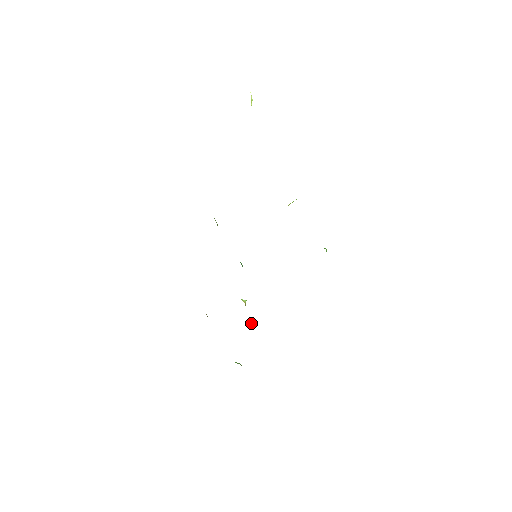
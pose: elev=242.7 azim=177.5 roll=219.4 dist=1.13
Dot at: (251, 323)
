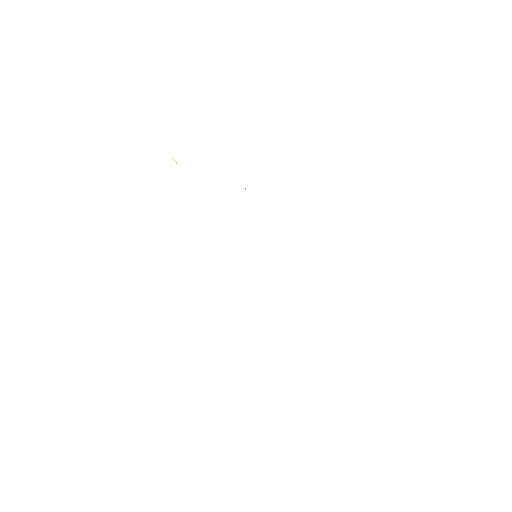
Dot at: occluded
